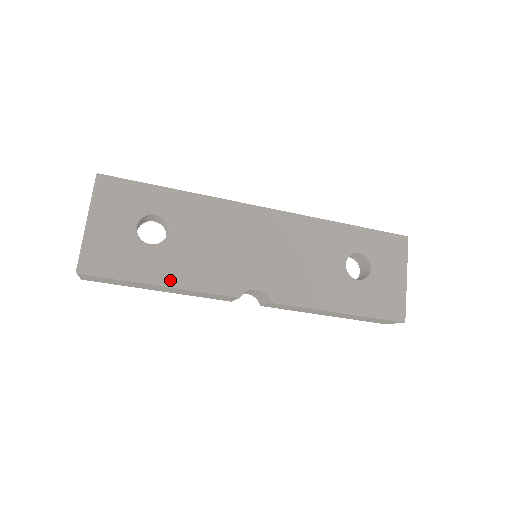
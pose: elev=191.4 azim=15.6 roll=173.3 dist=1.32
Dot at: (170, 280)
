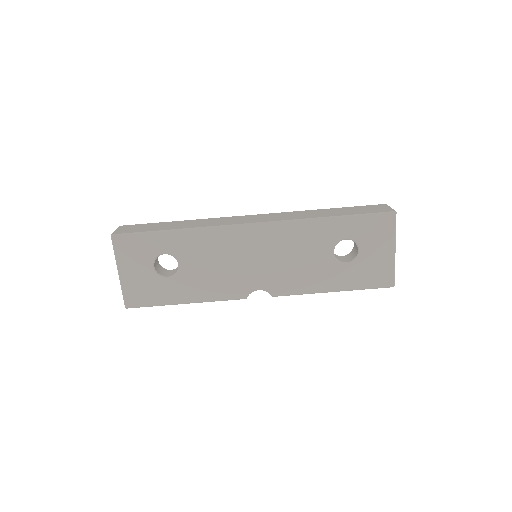
Dot at: (190, 299)
